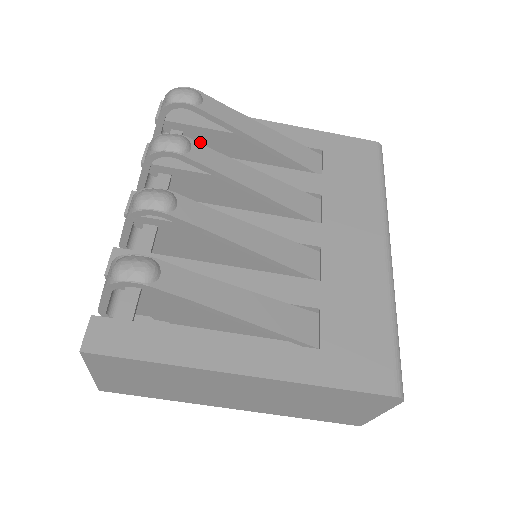
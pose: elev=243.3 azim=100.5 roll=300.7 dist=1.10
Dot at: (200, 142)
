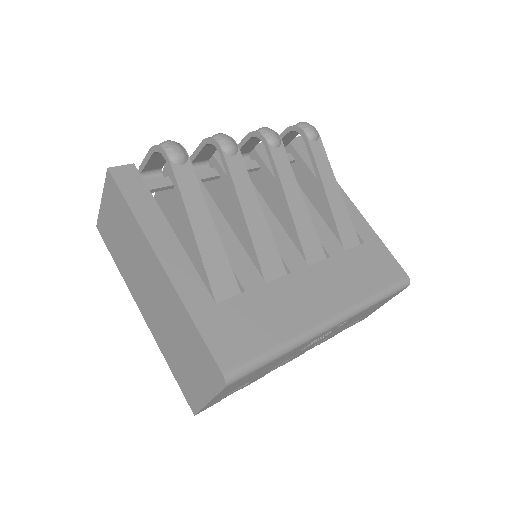
Dot at: (300, 176)
